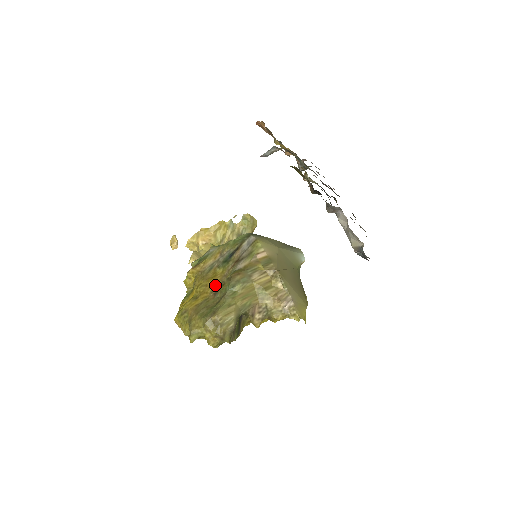
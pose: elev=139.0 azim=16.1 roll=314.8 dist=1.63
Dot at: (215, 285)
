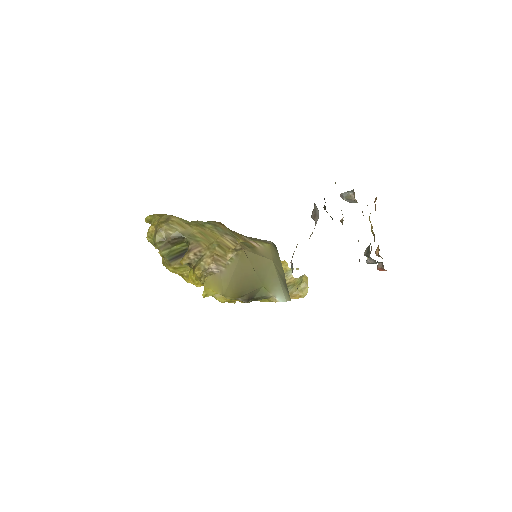
Dot at: occluded
